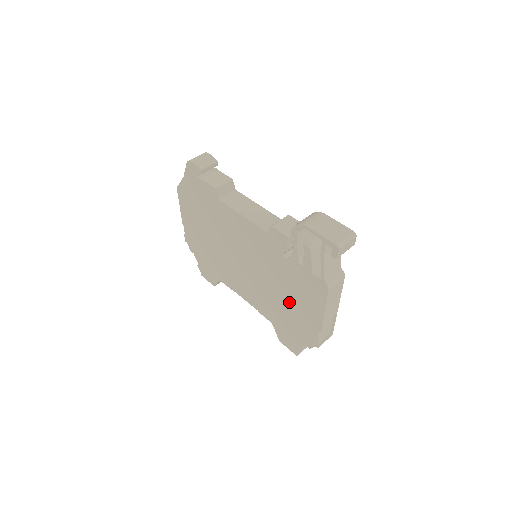
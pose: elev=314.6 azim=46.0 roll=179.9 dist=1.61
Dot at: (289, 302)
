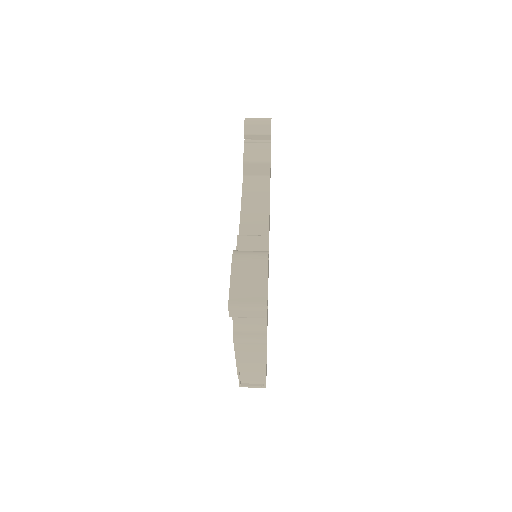
Dot at: occluded
